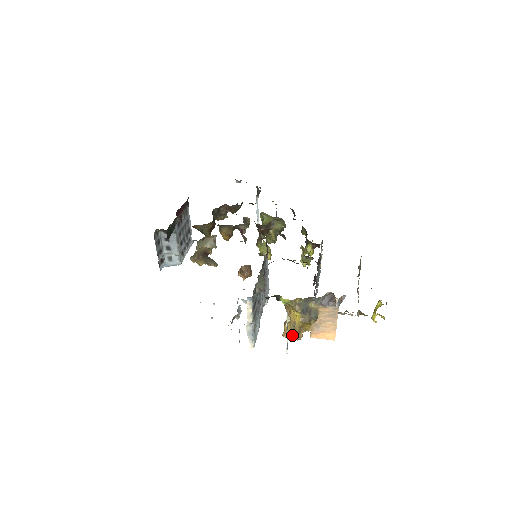
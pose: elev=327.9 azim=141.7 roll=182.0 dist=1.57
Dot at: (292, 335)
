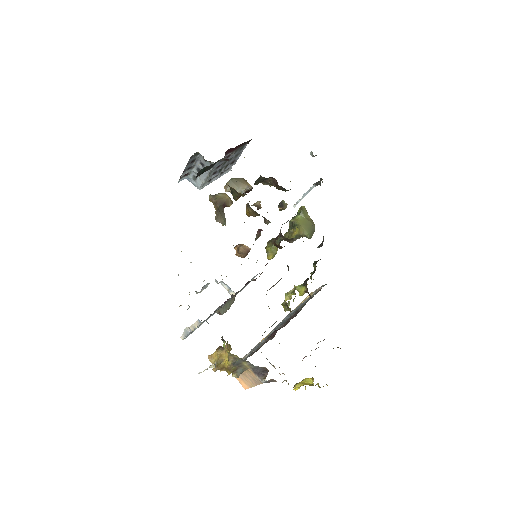
Dot at: occluded
